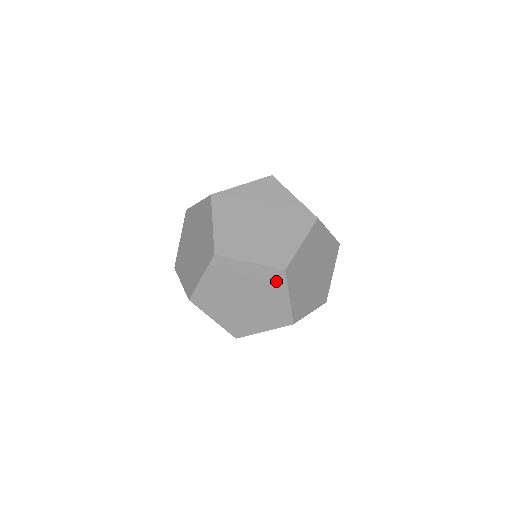
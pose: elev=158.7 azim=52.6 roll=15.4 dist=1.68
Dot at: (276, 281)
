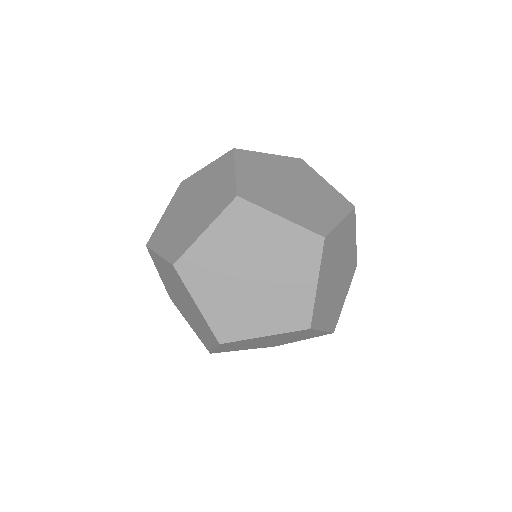
Dot at: (307, 253)
